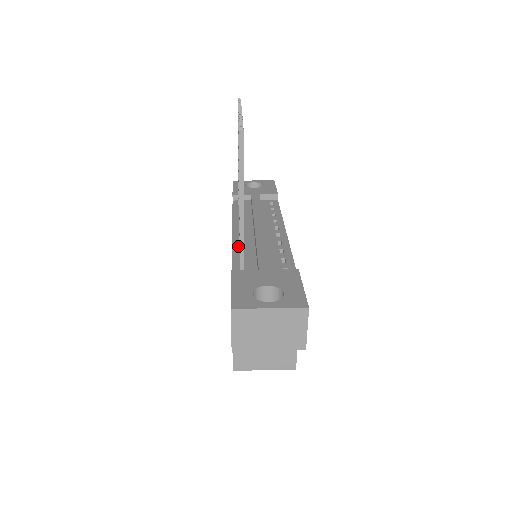
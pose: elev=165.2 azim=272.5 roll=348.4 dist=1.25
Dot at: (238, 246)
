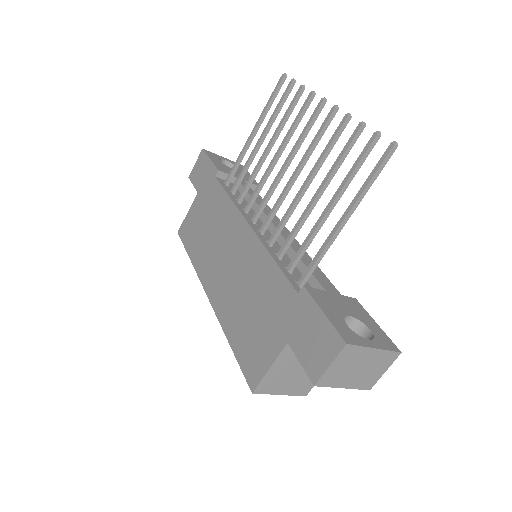
Dot at: (270, 248)
